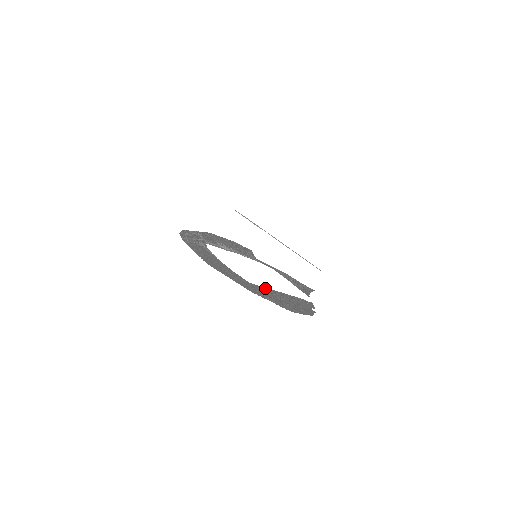
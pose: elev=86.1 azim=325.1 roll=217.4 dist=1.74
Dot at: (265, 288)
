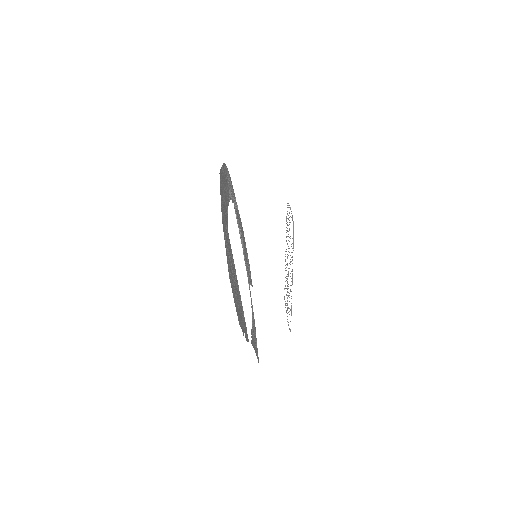
Dot at: occluded
